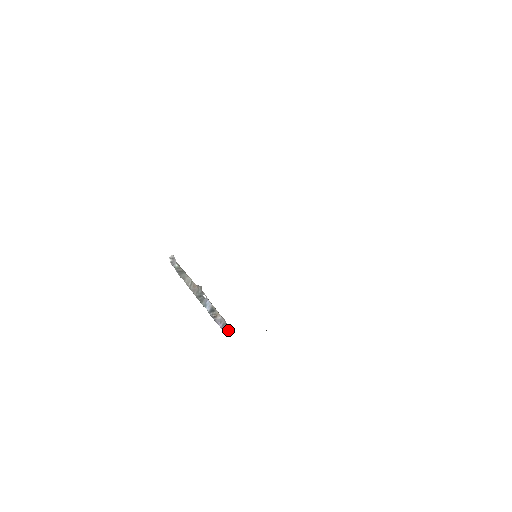
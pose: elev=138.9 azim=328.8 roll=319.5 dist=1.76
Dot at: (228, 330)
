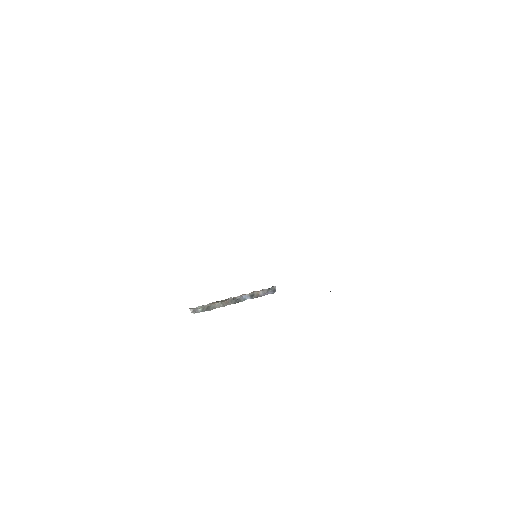
Dot at: (274, 291)
